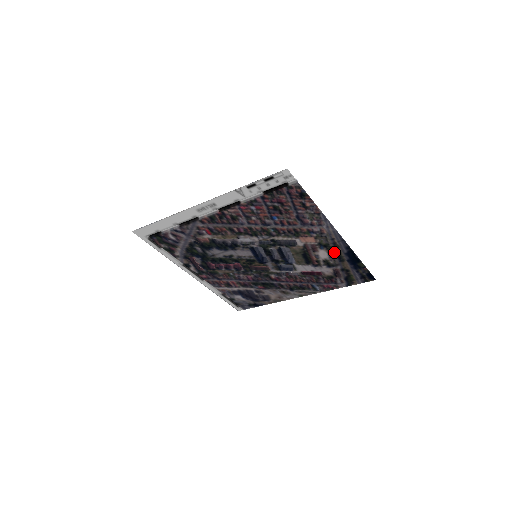
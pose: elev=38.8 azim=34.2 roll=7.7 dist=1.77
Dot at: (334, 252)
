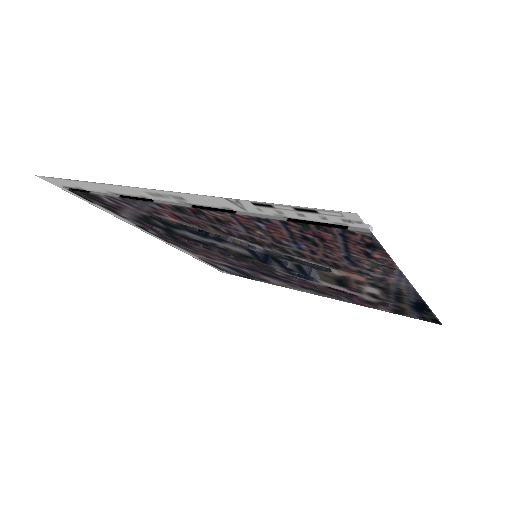
Dot at: (392, 294)
